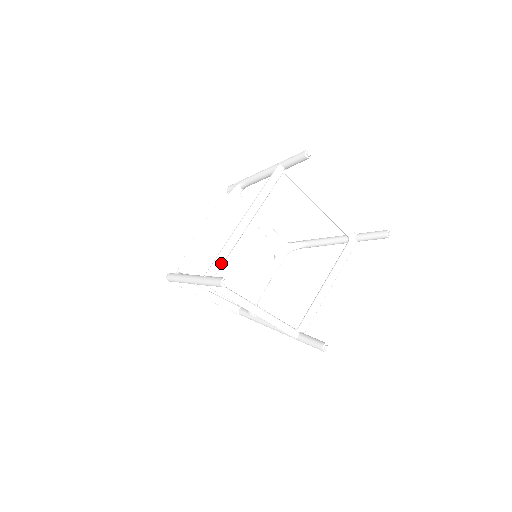
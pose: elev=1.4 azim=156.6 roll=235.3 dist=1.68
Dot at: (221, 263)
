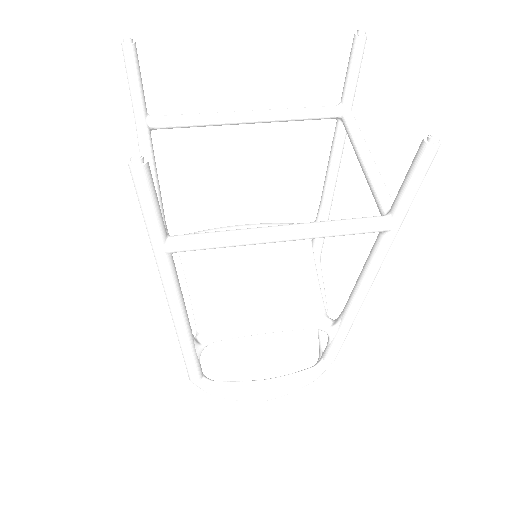
Dot at: (174, 118)
